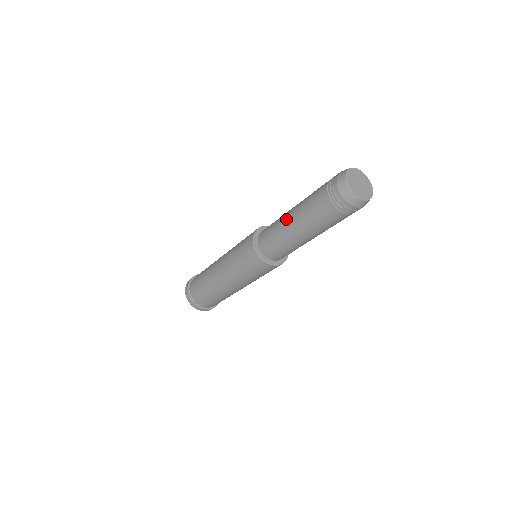
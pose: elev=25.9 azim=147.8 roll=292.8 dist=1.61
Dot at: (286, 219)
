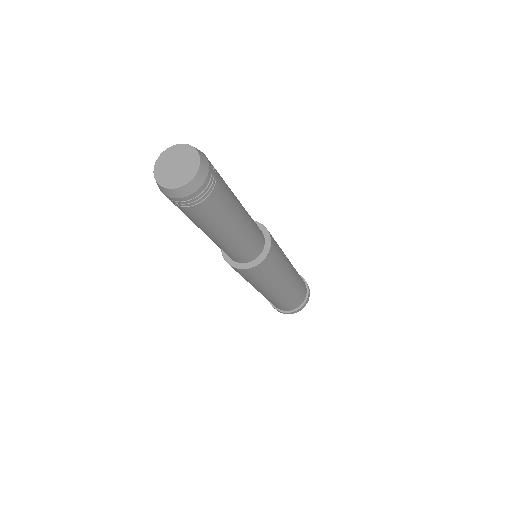
Dot at: occluded
